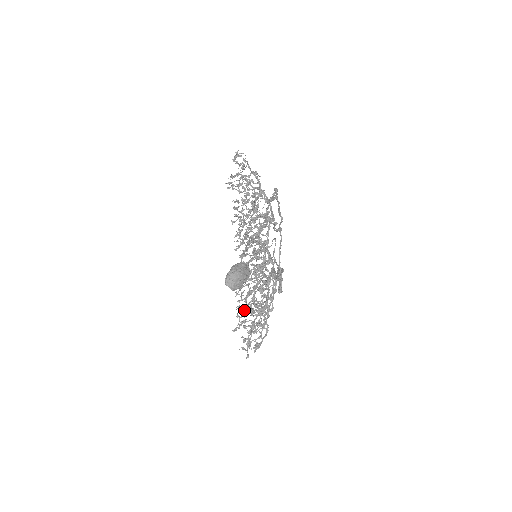
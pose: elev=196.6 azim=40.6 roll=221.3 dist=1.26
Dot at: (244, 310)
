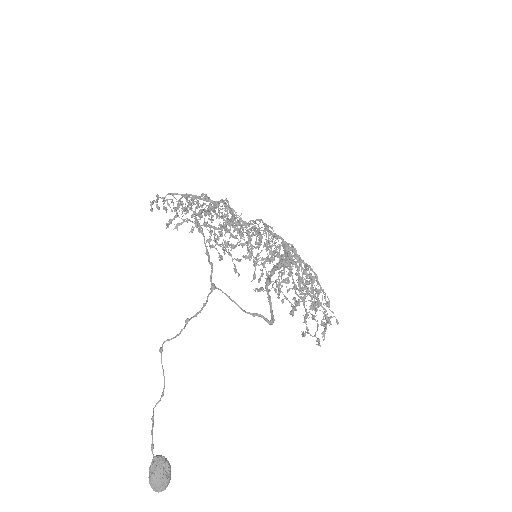
Dot at: occluded
